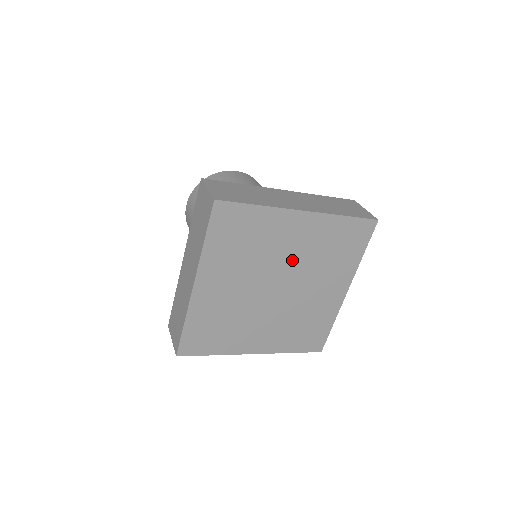
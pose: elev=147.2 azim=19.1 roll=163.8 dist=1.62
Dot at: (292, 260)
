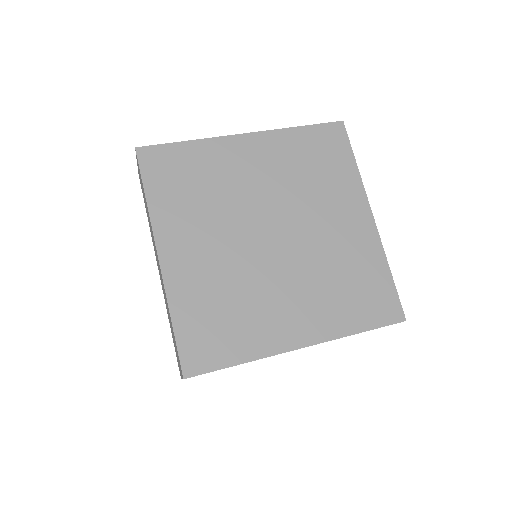
Dot at: (315, 235)
